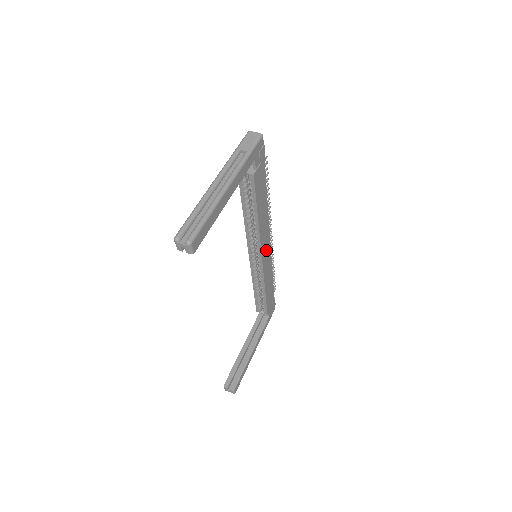
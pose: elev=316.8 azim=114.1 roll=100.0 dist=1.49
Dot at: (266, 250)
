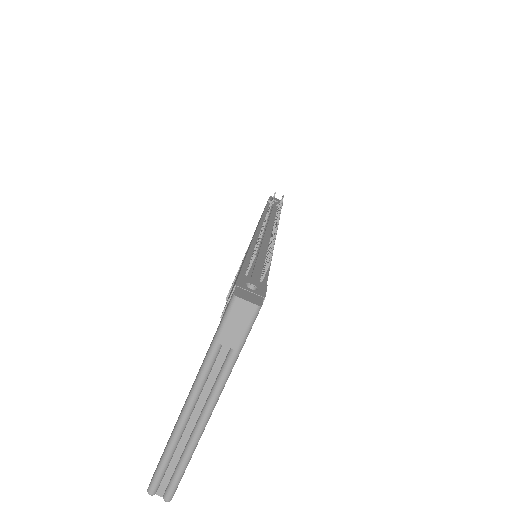
Dot at: occluded
